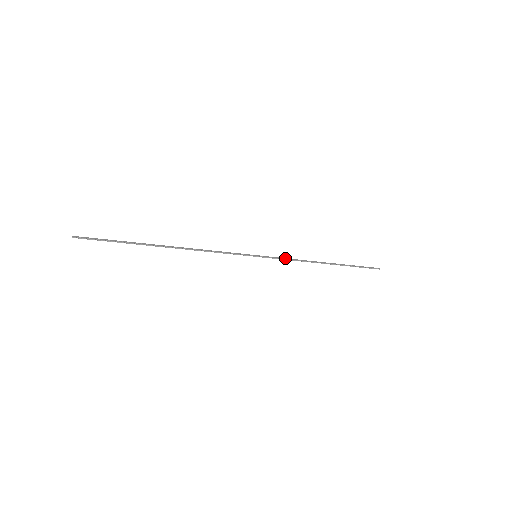
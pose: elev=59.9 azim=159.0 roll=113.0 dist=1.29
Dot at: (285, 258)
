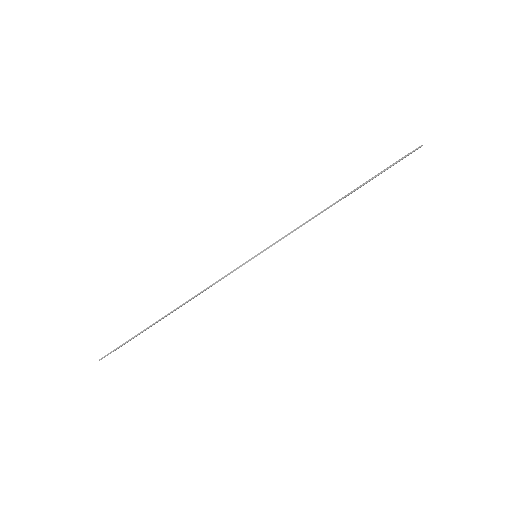
Dot at: (289, 233)
